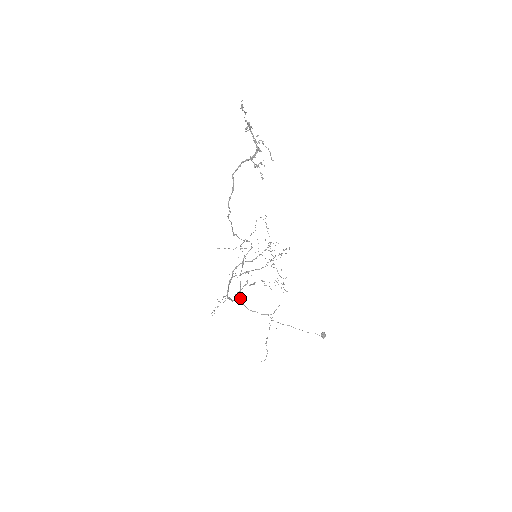
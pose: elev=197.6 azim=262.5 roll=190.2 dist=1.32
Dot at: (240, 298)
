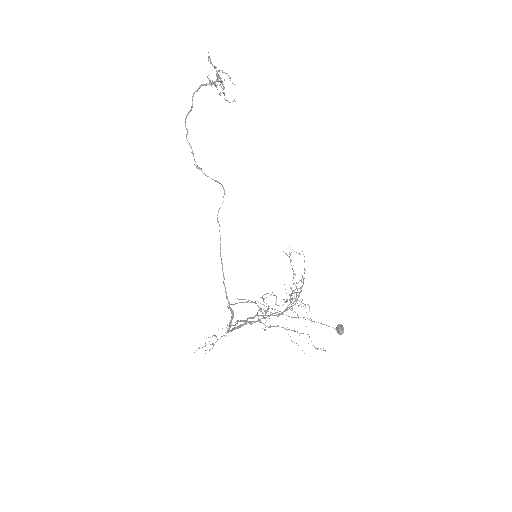
Dot at: (228, 300)
